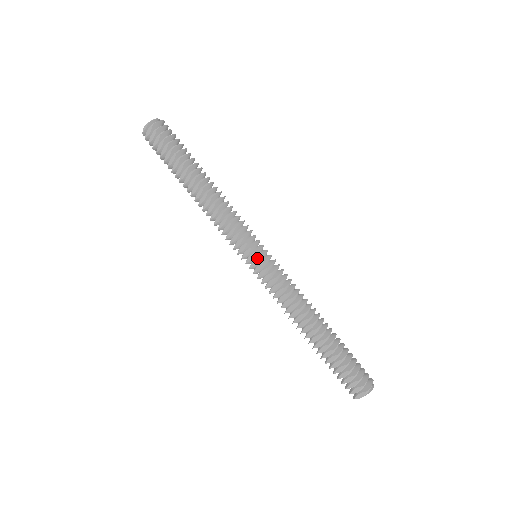
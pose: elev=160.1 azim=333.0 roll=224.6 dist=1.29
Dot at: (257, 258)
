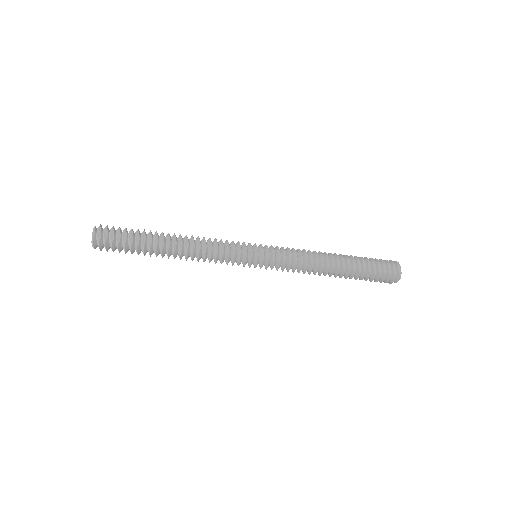
Dot at: (261, 248)
